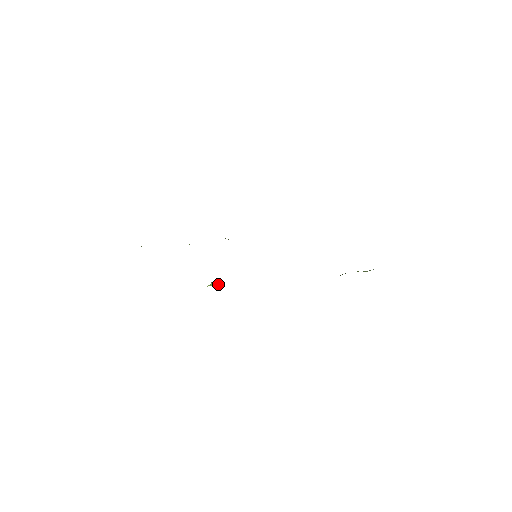
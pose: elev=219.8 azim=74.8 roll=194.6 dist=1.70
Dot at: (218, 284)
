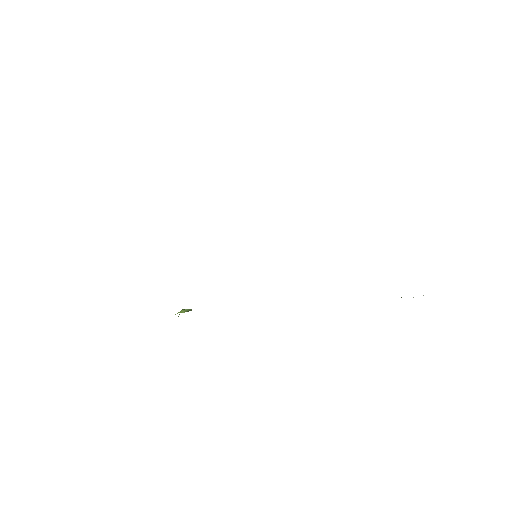
Dot at: occluded
